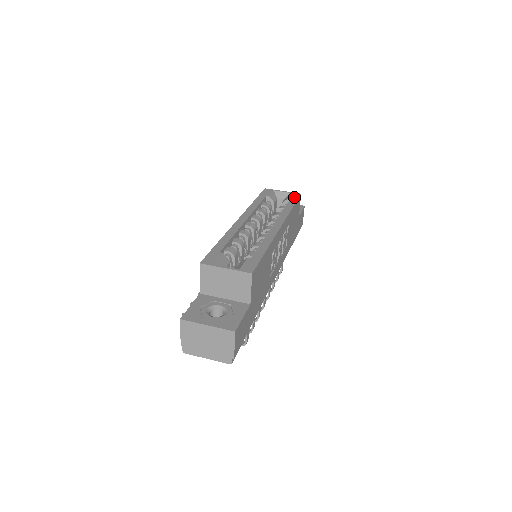
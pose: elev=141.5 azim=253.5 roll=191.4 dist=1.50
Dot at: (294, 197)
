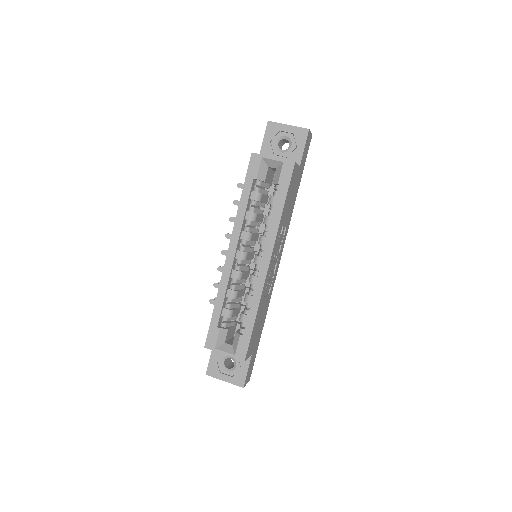
Dot at: (285, 177)
